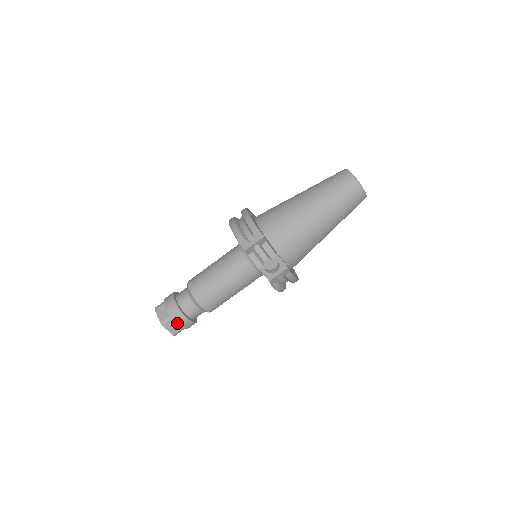
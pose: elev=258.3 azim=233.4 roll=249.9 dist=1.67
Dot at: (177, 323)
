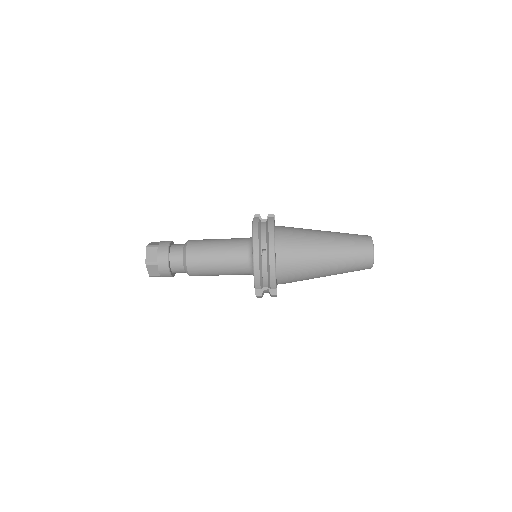
Dot at: occluded
